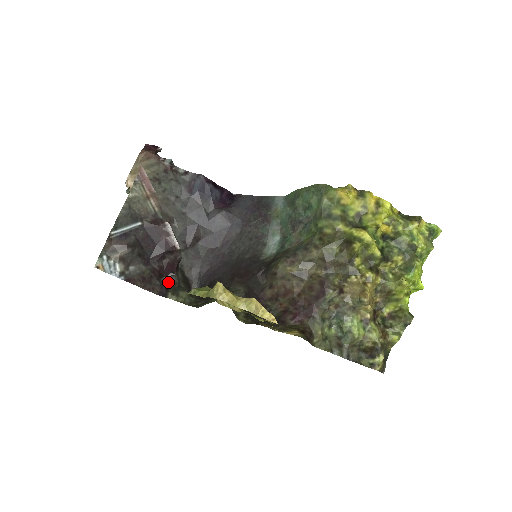
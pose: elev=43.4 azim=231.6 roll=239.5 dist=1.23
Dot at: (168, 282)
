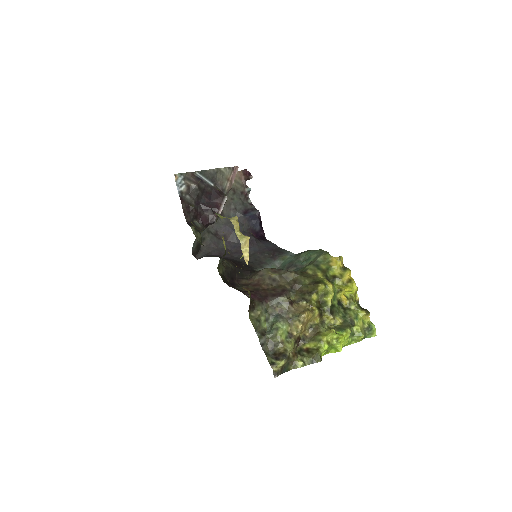
Dot at: (196, 224)
